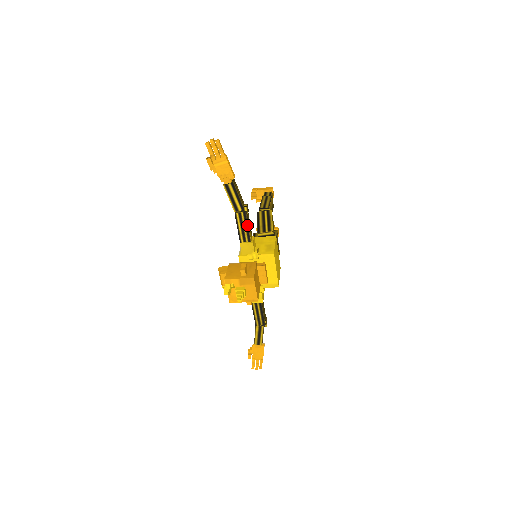
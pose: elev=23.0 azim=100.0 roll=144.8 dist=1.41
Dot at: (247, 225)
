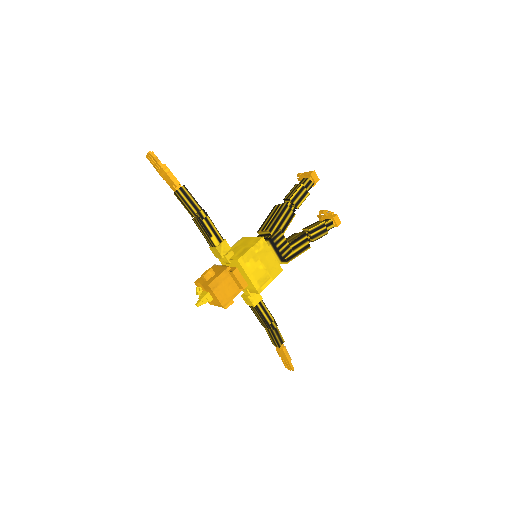
Dot at: (205, 231)
